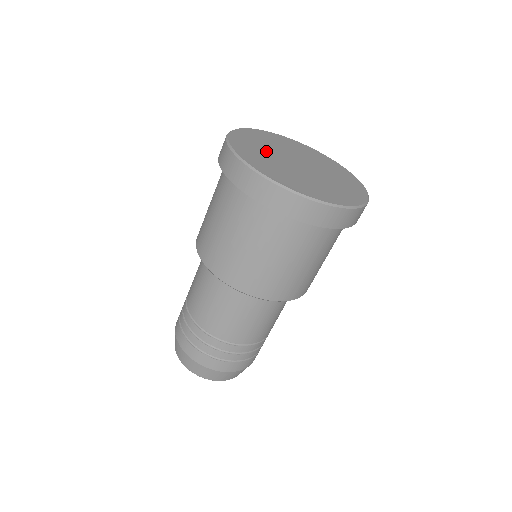
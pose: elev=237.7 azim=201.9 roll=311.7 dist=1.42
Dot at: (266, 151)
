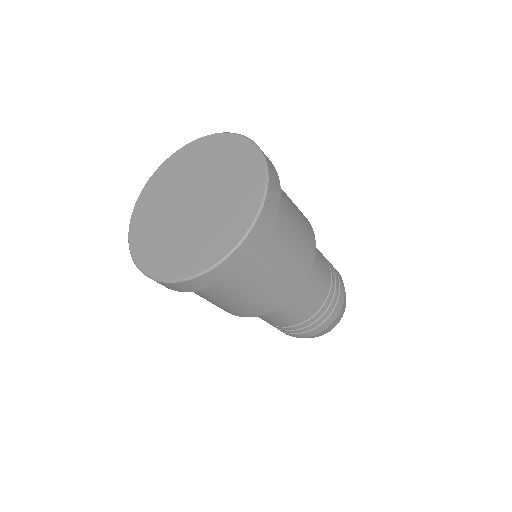
Dot at: (164, 201)
